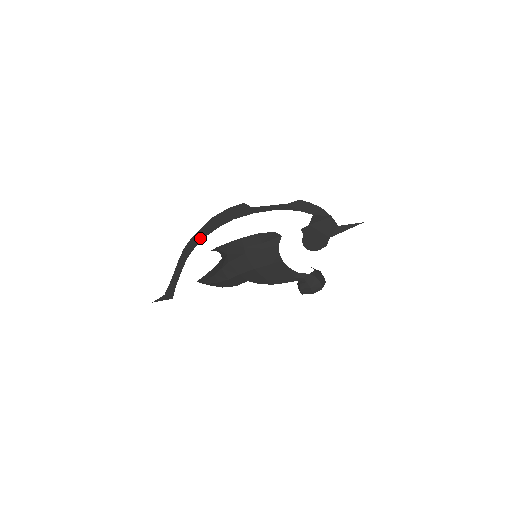
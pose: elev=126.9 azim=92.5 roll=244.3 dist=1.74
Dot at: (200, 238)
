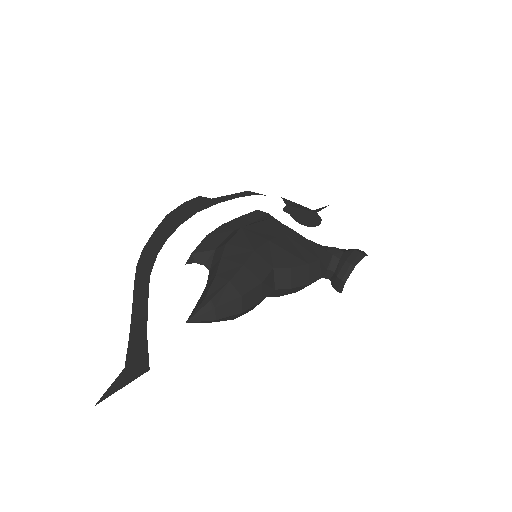
Dot at: (160, 242)
